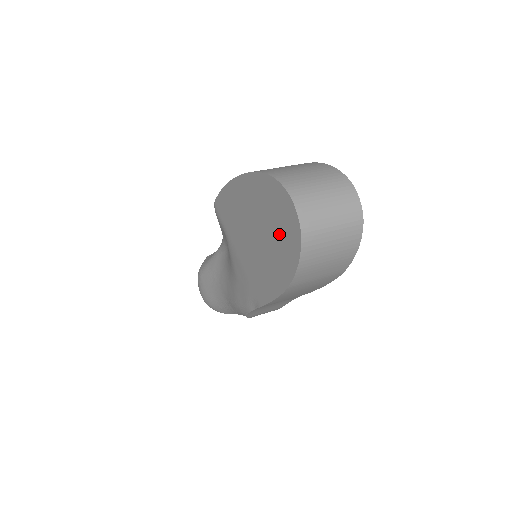
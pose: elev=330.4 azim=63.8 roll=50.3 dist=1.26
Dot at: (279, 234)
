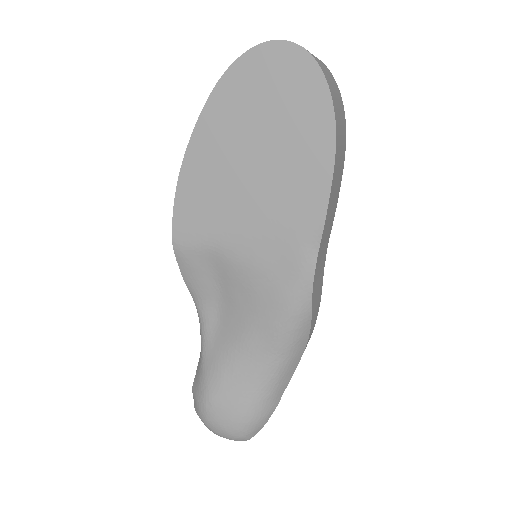
Dot at: (283, 98)
